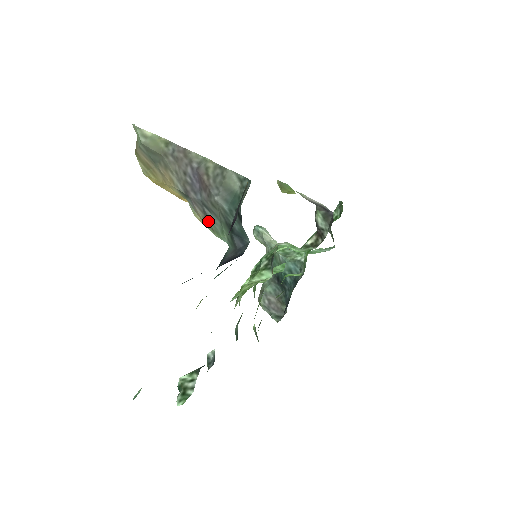
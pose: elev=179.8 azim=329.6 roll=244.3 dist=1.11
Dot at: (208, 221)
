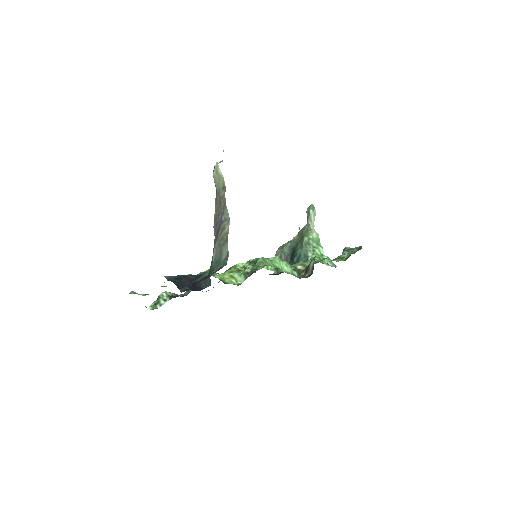
Dot at: occluded
